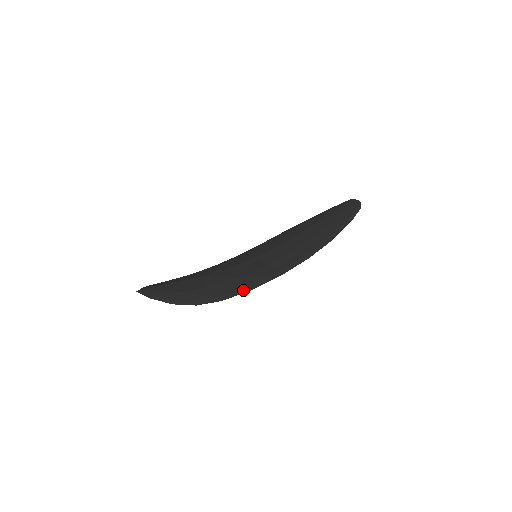
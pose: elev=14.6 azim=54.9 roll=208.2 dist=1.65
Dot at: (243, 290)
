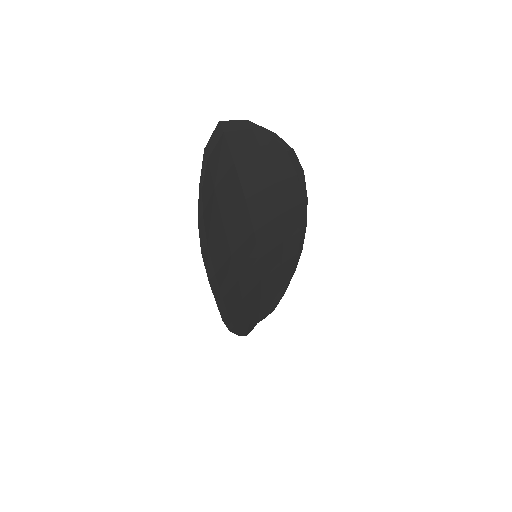
Dot at: (302, 194)
